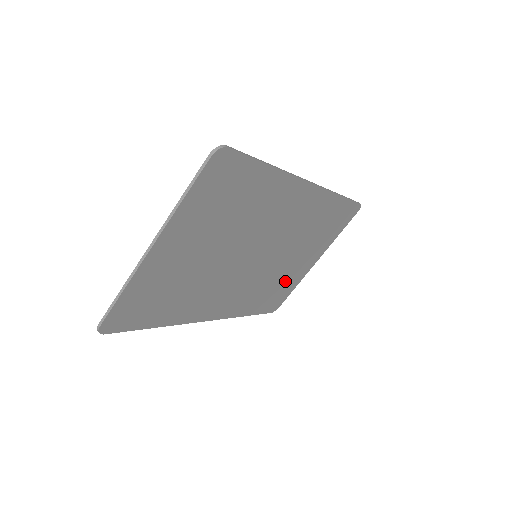
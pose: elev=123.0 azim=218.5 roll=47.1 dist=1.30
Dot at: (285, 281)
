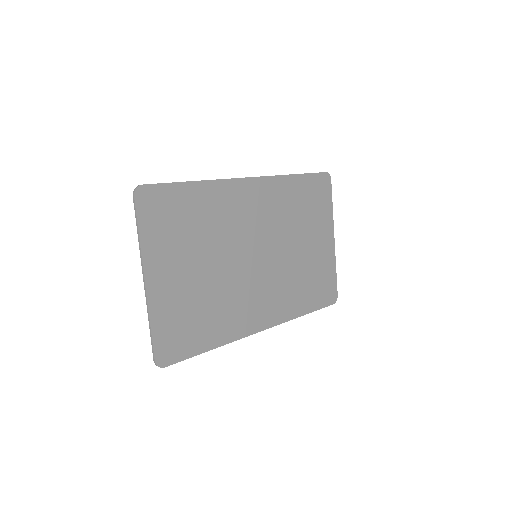
Dot at: (316, 268)
